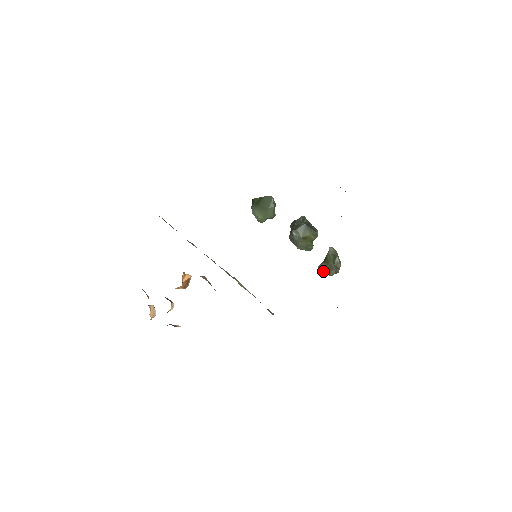
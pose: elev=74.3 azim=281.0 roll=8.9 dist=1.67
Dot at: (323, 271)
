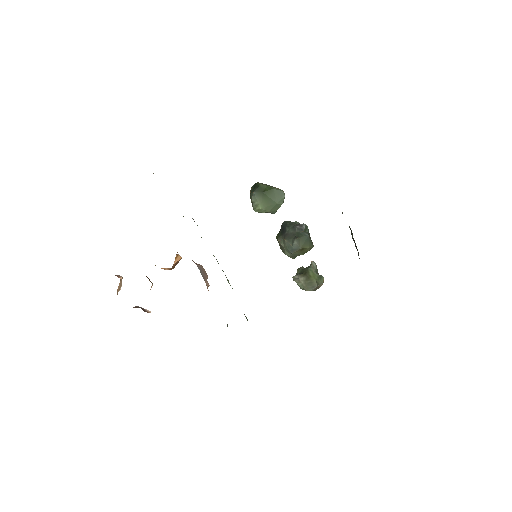
Dot at: (297, 283)
